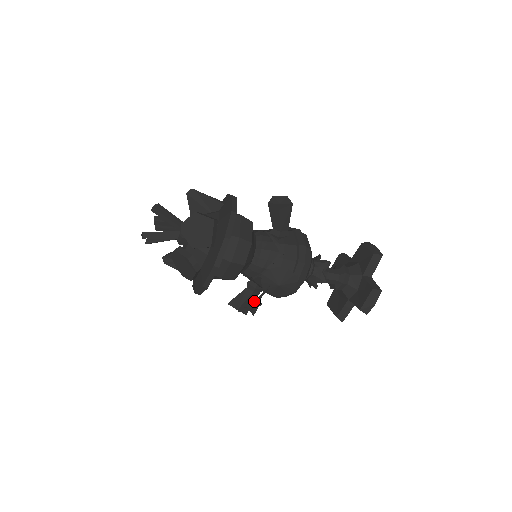
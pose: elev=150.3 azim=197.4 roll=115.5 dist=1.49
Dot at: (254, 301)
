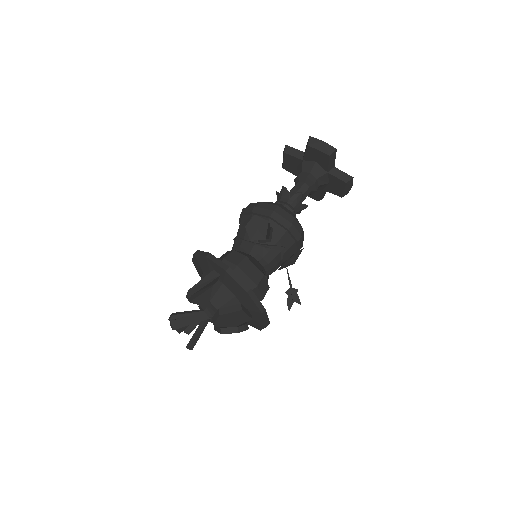
Dot at: (291, 293)
